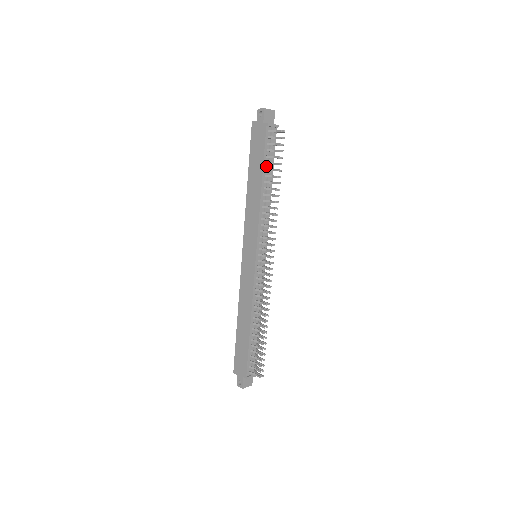
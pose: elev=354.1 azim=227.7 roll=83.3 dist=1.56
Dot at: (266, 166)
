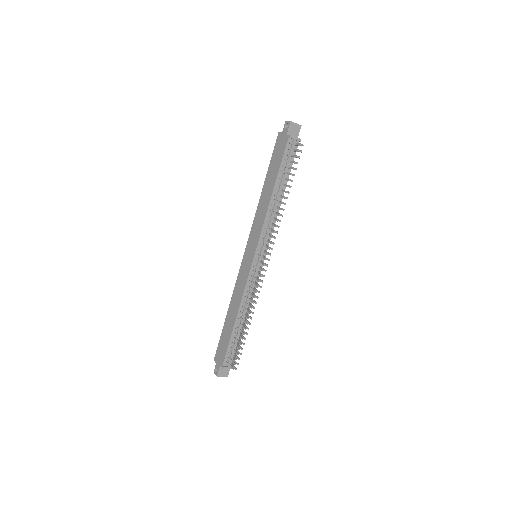
Dot at: (281, 174)
